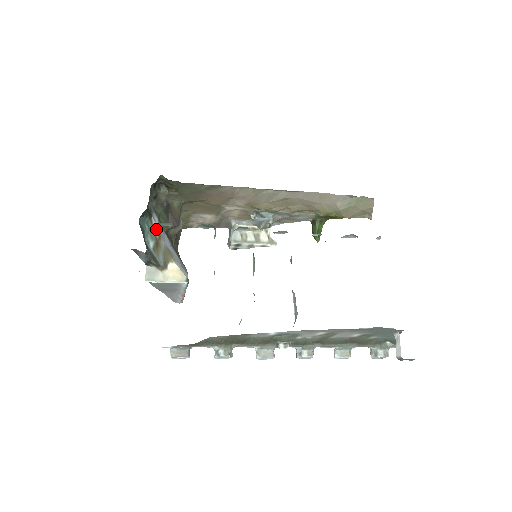
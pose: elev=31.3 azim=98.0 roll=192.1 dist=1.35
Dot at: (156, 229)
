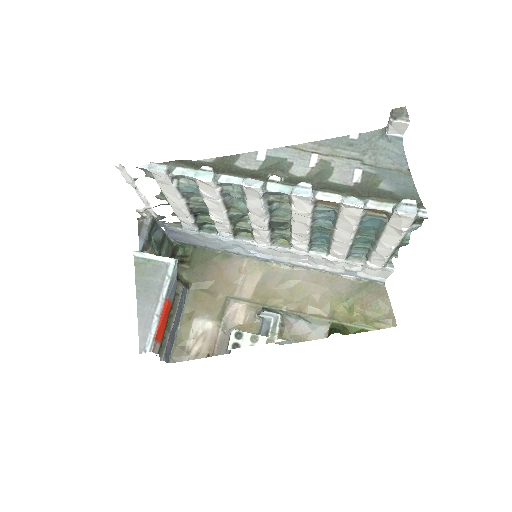
Dot at: occluded
